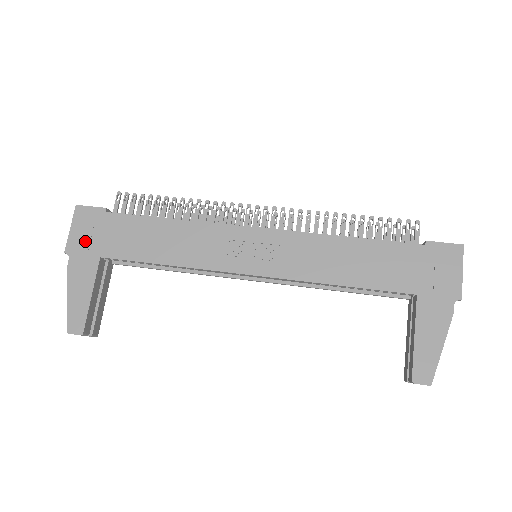
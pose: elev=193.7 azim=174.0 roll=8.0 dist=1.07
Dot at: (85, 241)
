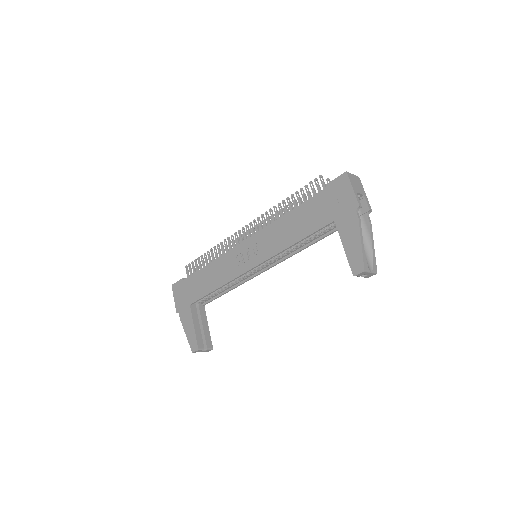
Dot at: (181, 301)
